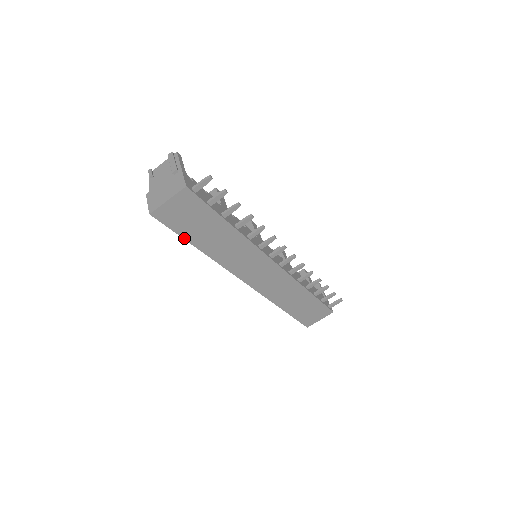
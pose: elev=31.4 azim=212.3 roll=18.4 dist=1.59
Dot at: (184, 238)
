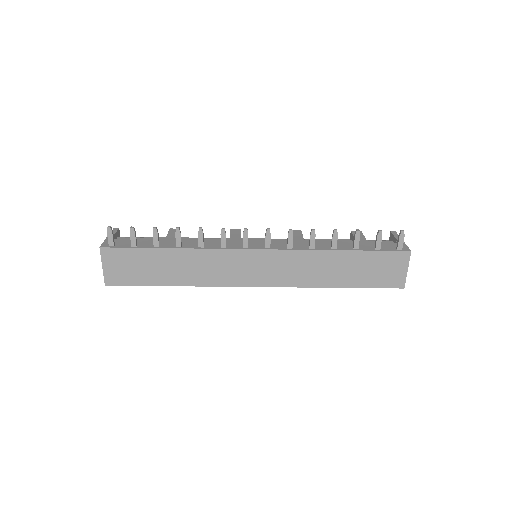
Dot at: (150, 285)
